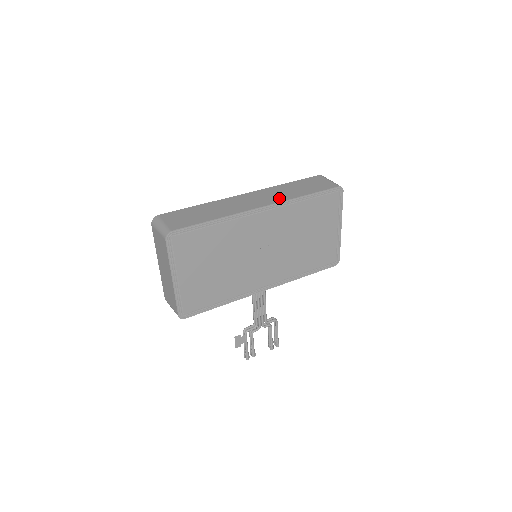
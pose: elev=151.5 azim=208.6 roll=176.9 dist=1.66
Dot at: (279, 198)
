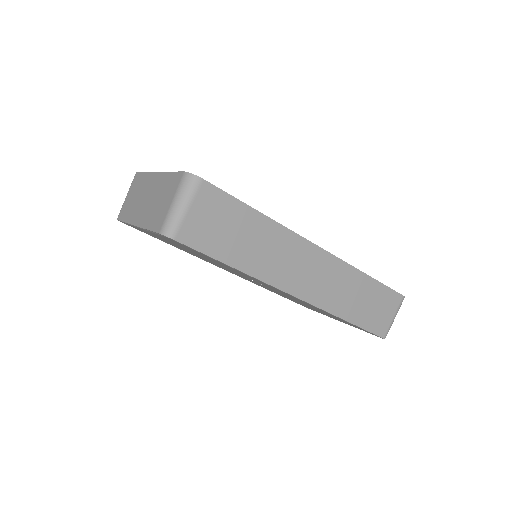
Dot at: (327, 300)
